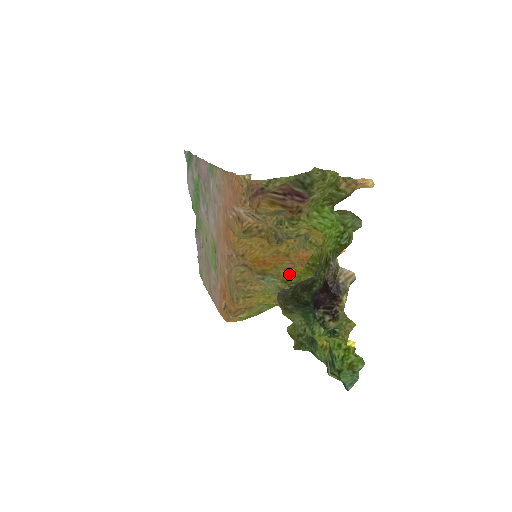
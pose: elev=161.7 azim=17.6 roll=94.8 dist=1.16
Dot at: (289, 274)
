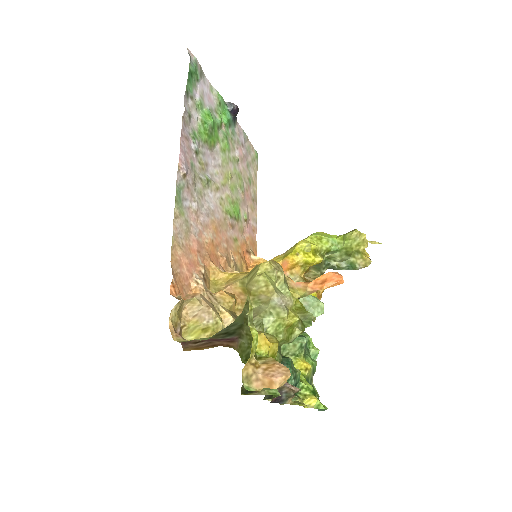
Dot at: occluded
